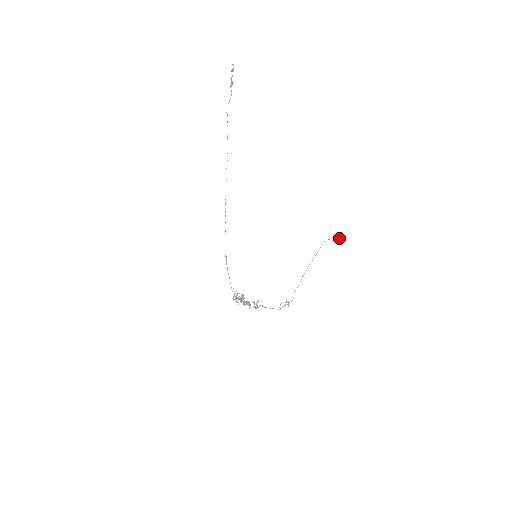
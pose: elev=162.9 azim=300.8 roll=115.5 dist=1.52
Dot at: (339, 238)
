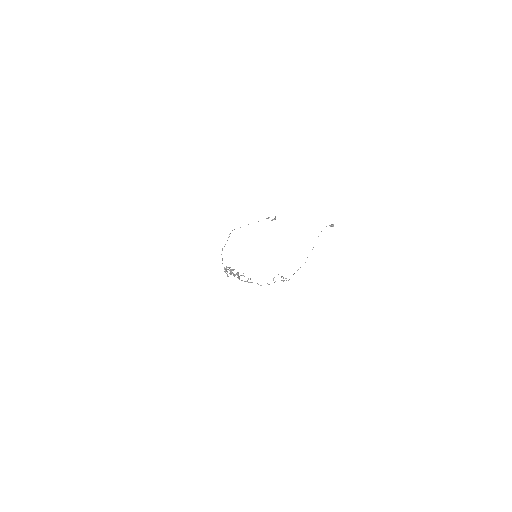
Dot at: (331, 226)
